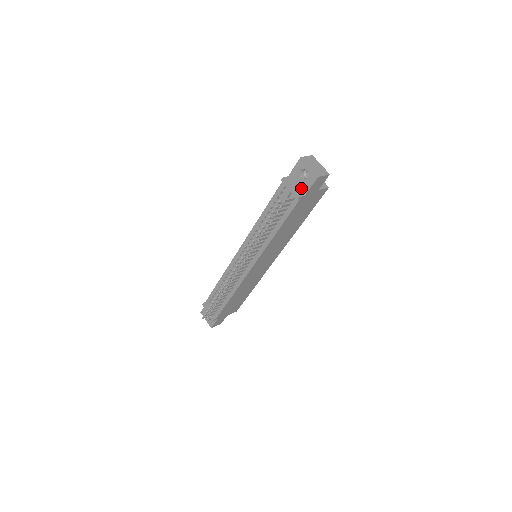
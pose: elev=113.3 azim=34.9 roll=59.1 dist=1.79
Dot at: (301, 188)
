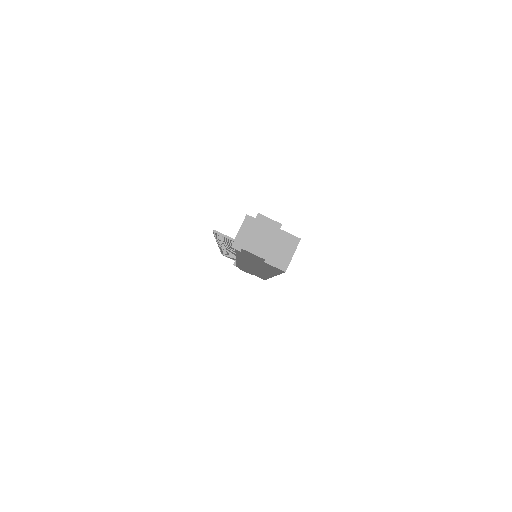
Dot at: occluded
